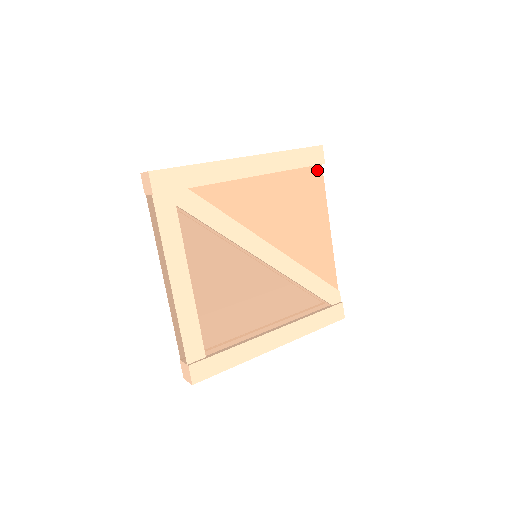
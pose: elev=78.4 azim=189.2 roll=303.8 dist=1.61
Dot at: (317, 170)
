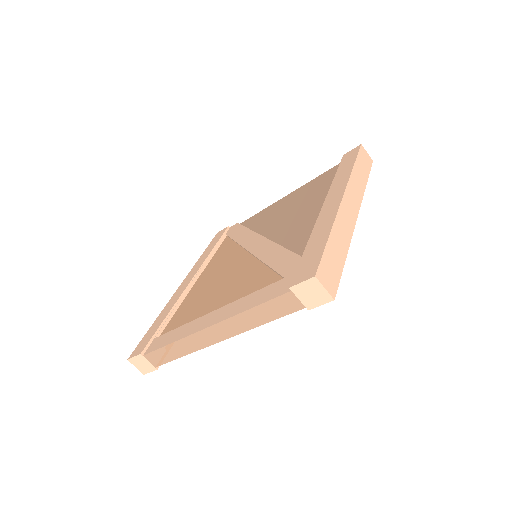
Dot at: occluded
